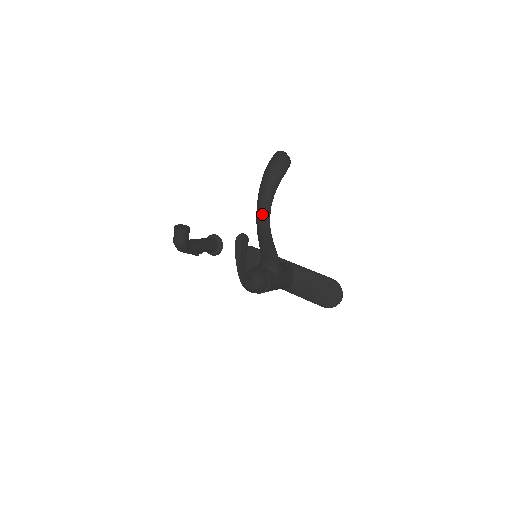
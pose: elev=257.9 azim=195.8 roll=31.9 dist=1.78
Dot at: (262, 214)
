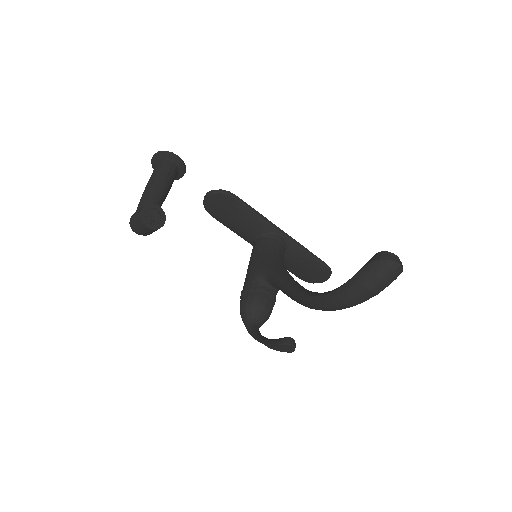
Dot at: occluded
